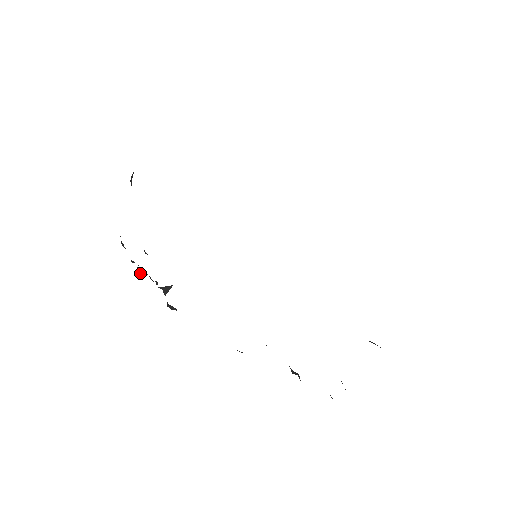
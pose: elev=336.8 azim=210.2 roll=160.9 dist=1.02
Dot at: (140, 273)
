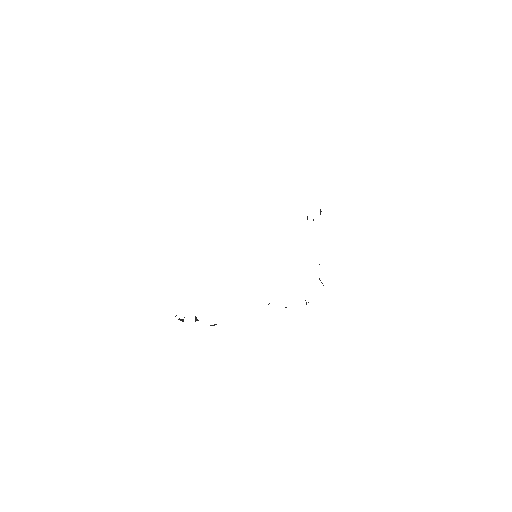
Dot at: (182, 320)
